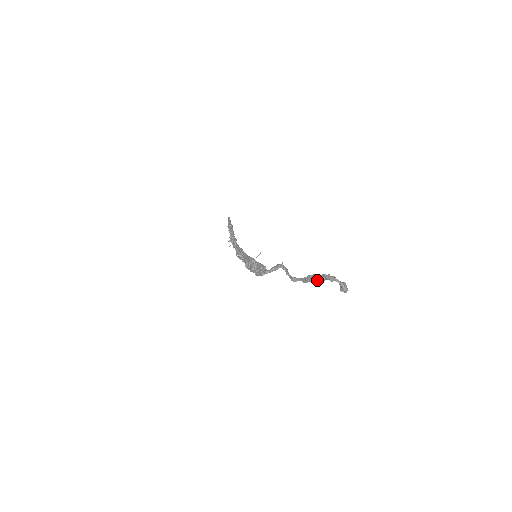
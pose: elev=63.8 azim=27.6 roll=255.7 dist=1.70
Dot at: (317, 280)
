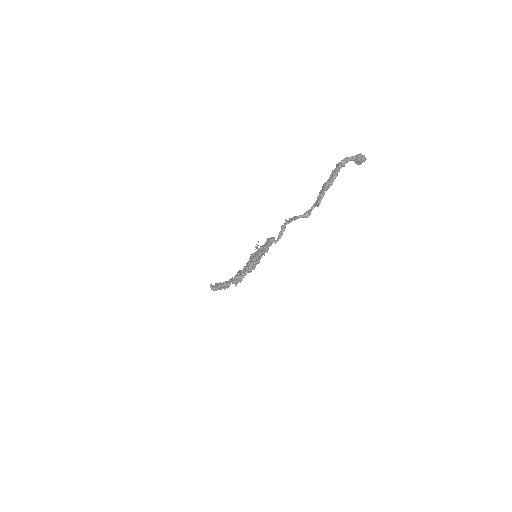
Dot at: (329, 182)
